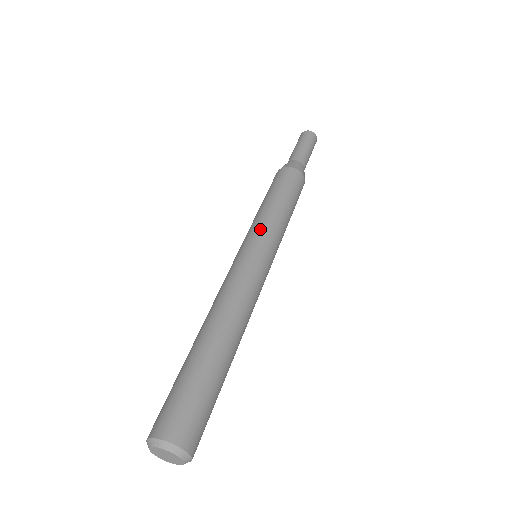
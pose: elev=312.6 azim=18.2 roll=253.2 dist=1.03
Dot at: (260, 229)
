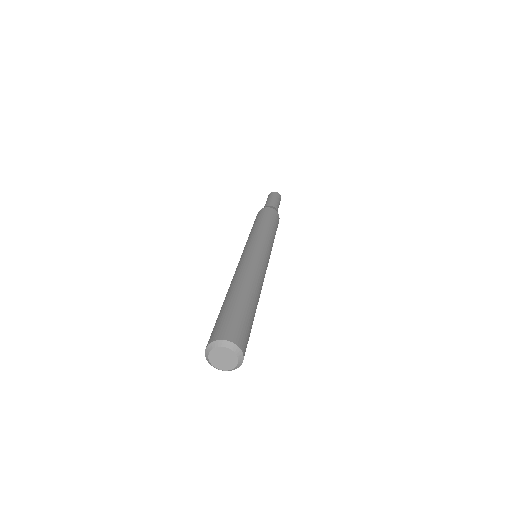
Dot at: (254, 237)
